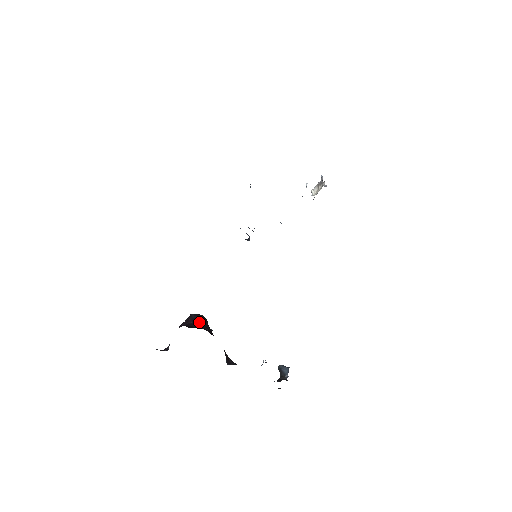
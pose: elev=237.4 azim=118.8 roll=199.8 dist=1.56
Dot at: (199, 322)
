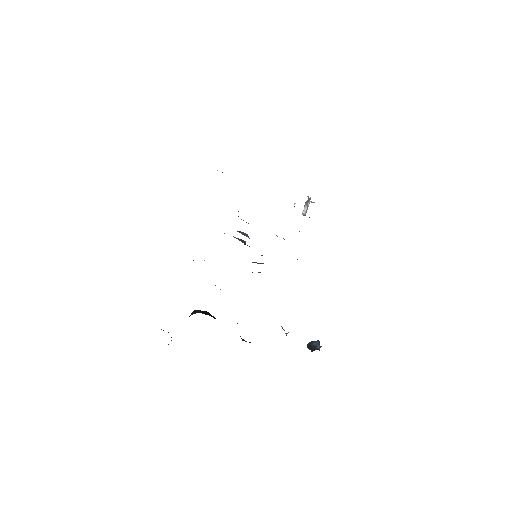
Dot at: (203, 313)
